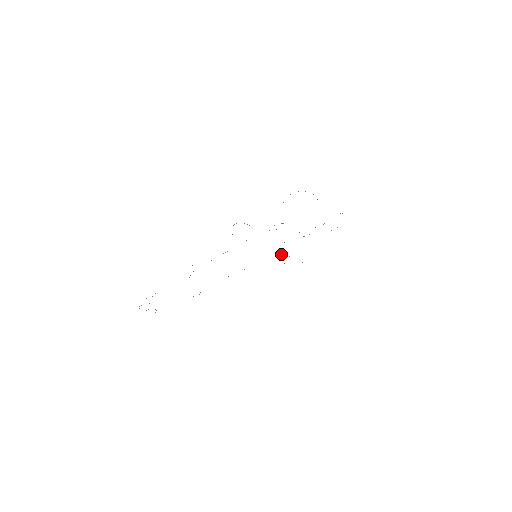
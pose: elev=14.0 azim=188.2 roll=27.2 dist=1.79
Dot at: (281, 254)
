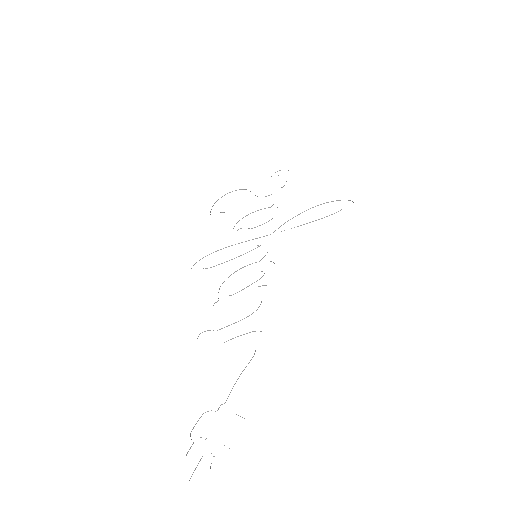
Dot at: occluded
